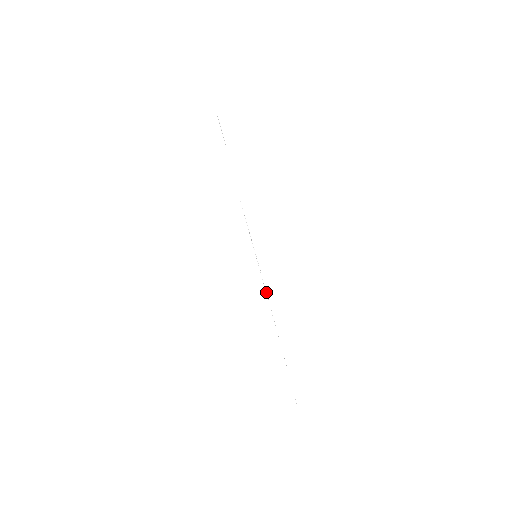
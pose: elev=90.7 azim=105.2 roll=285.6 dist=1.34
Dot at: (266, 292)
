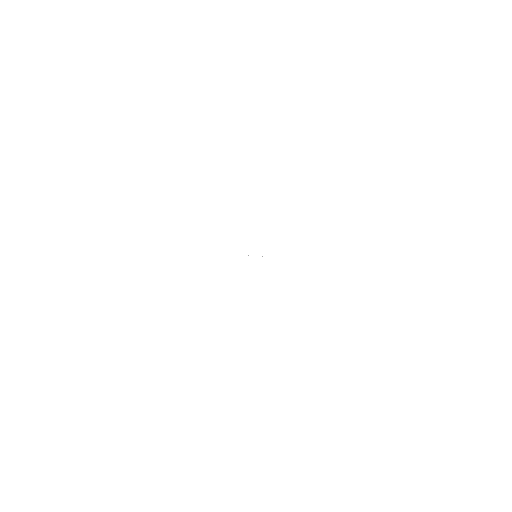
Dot at: occluded
